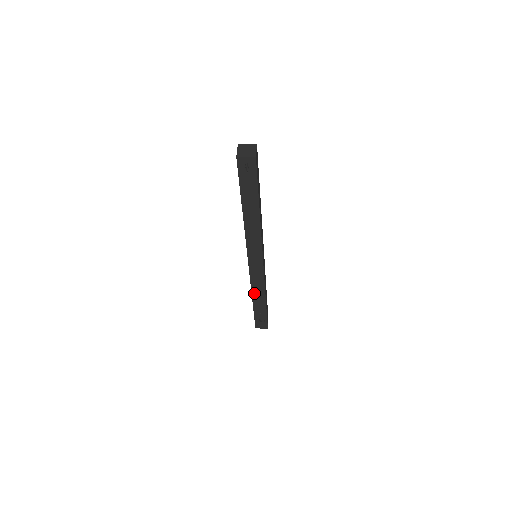
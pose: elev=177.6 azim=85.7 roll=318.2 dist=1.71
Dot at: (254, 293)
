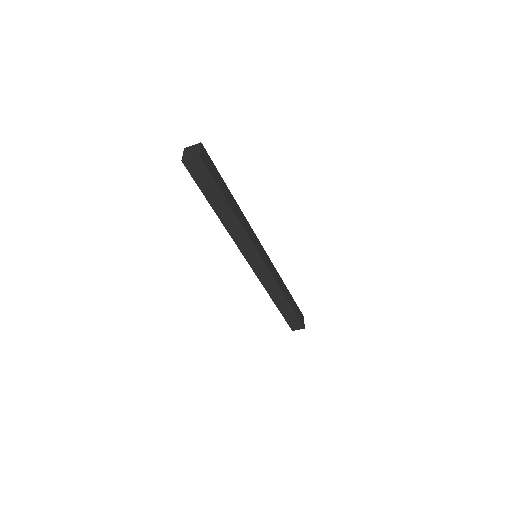
Dot at: (271, 294)
